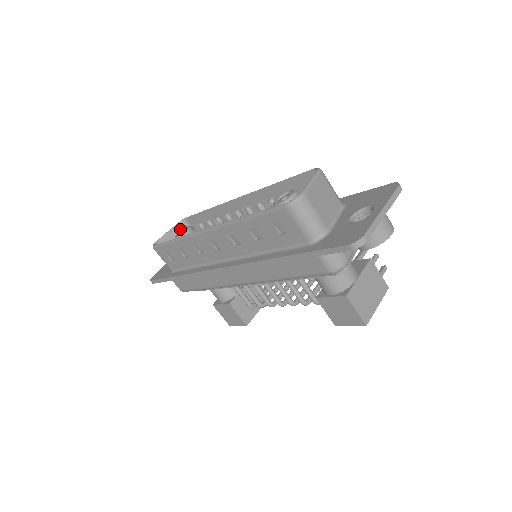
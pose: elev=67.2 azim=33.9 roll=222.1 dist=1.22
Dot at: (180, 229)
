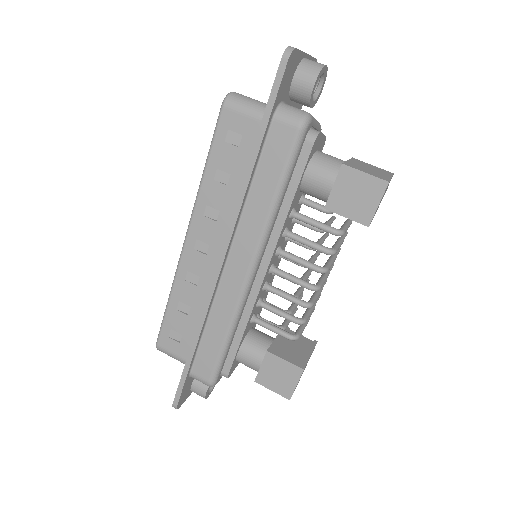
Dot at: occluded
